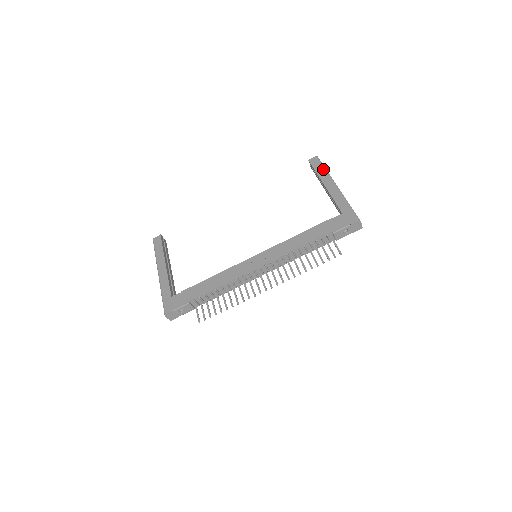
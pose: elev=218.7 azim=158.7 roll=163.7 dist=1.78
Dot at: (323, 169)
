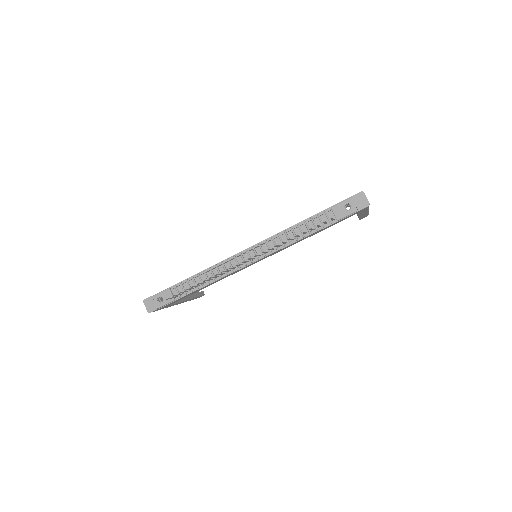
Dot at: occluded
